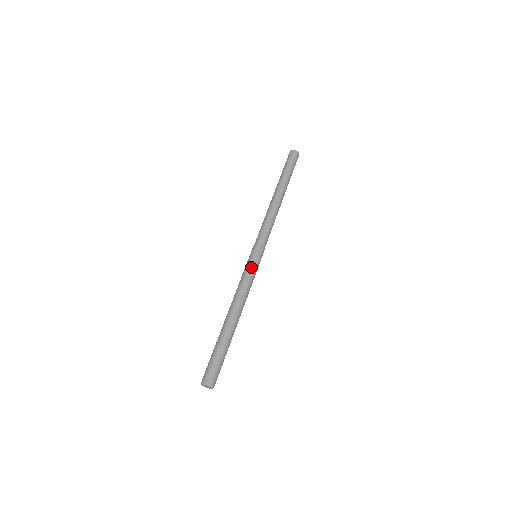
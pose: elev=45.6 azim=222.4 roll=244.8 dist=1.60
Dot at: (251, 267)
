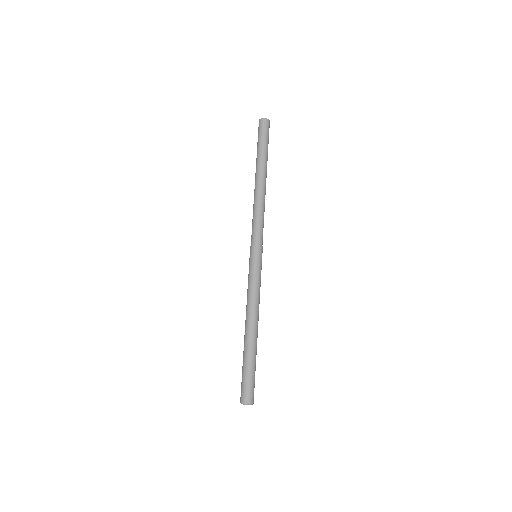
Dot at: (250, 272)
